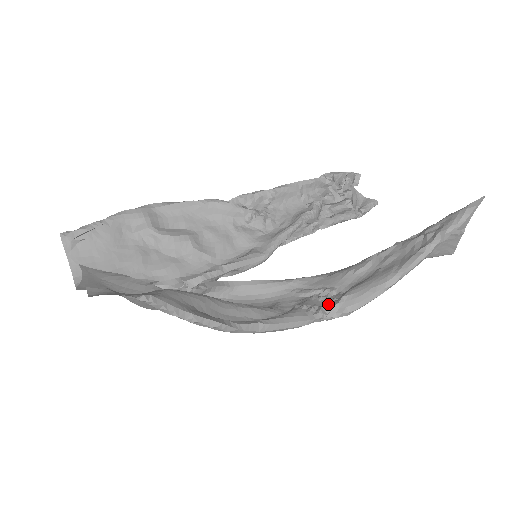
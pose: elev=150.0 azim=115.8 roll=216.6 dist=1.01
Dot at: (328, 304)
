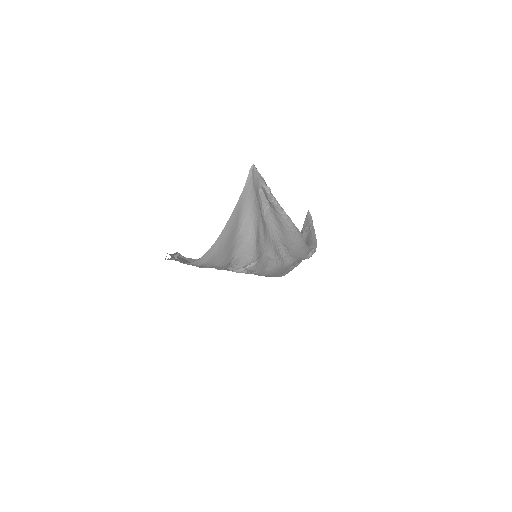
Dot at: occluded
